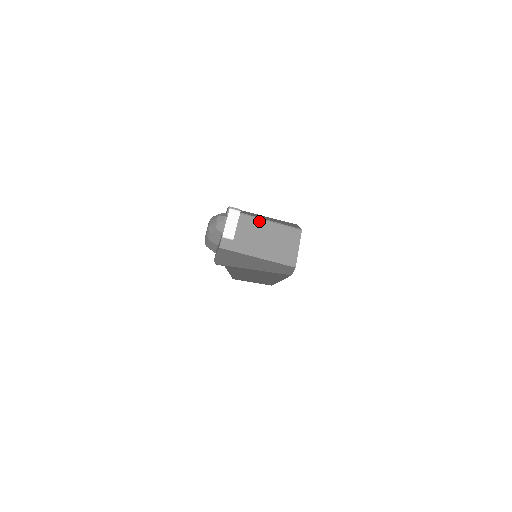
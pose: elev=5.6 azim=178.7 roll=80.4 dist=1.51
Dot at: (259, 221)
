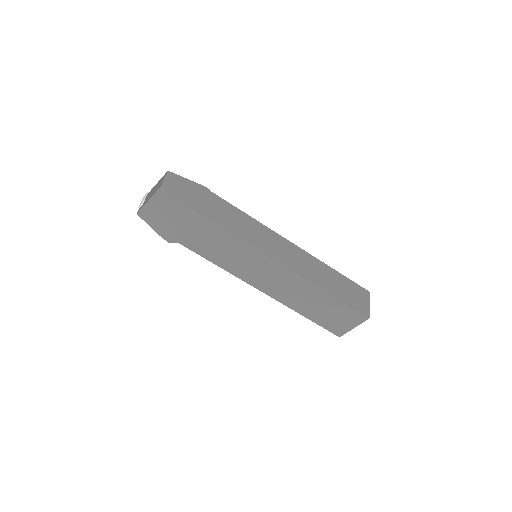
Dot at: occluded
